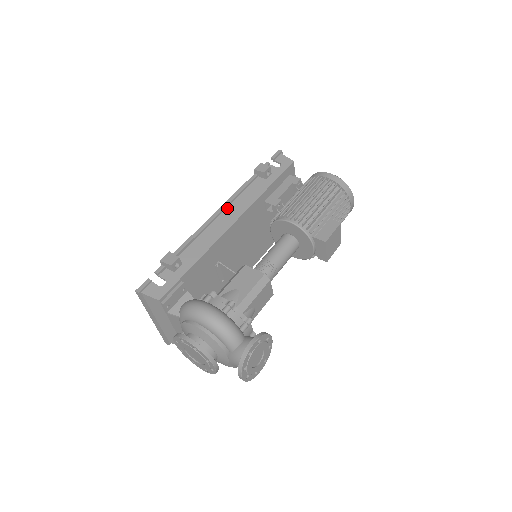
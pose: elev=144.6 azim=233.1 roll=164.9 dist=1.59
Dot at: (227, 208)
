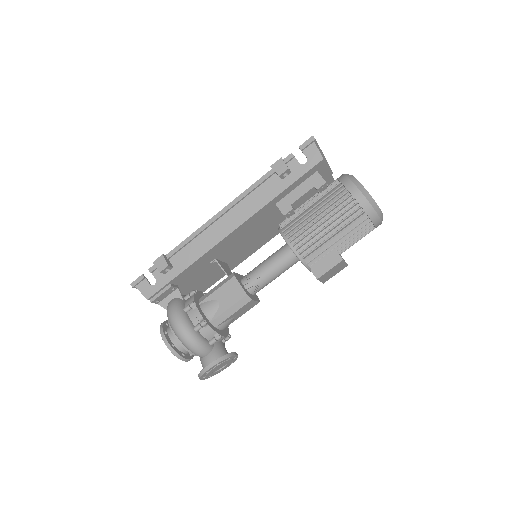
Dot at: (230, 211)
